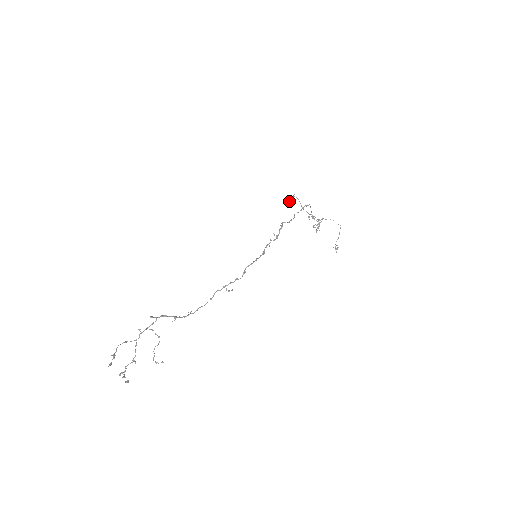
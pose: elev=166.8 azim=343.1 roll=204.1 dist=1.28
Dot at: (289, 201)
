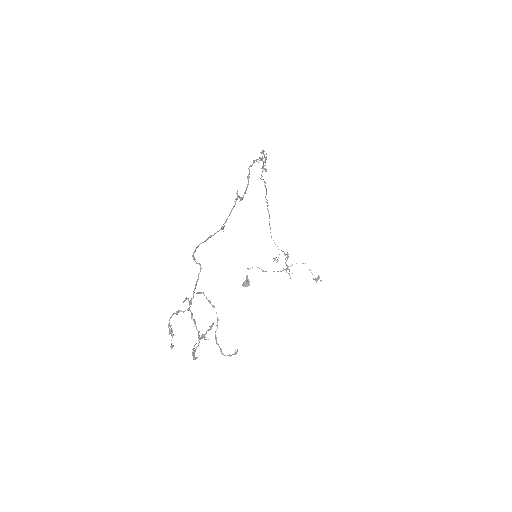
Dot at: (247, 280)
